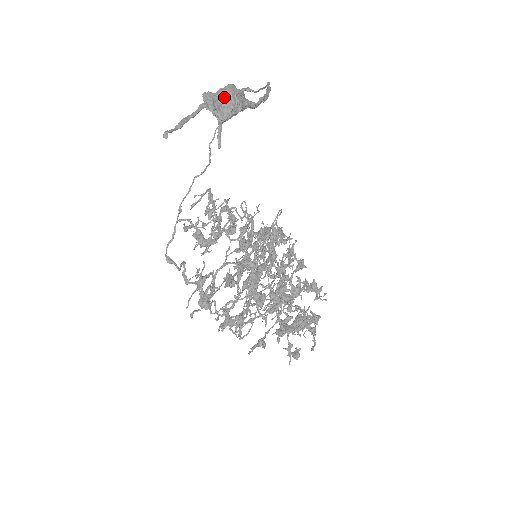
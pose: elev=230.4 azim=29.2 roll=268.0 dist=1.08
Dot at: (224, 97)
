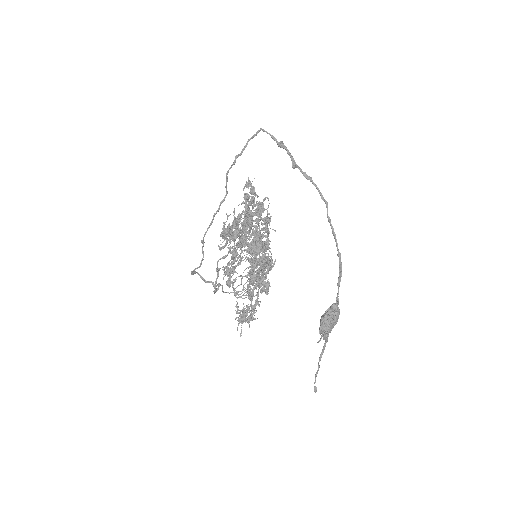
Dot at: (332, 327)
